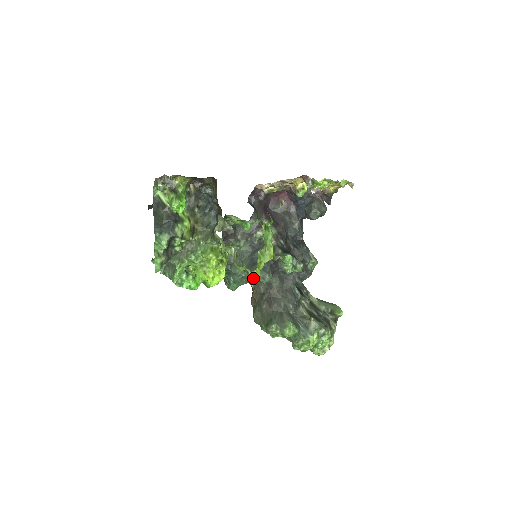
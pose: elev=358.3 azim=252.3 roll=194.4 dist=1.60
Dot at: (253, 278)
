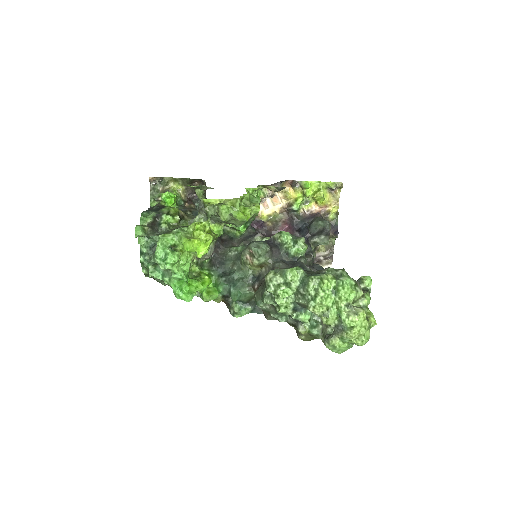
Dot at: (236, 215)
